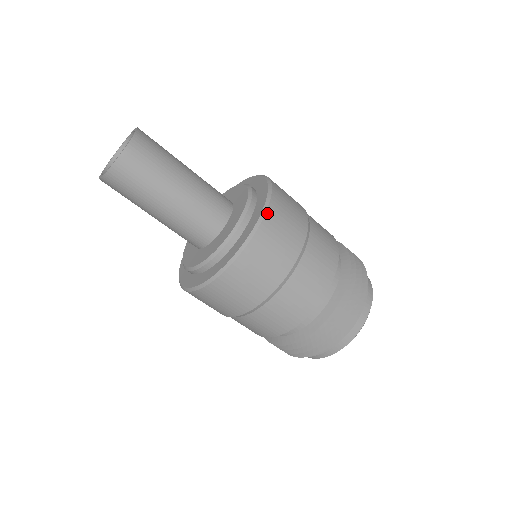
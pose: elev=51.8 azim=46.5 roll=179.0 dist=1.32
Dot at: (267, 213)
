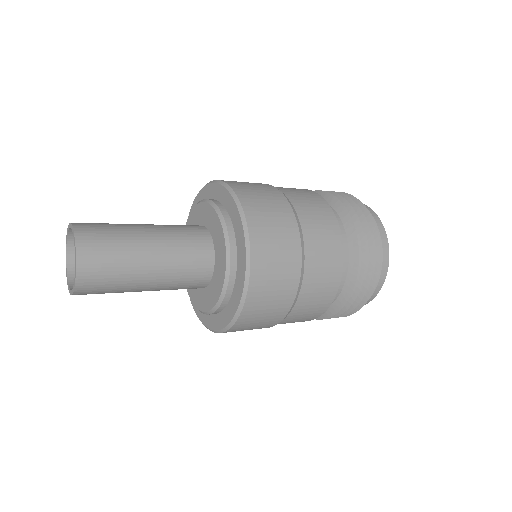
Dot at: (252, 266)
